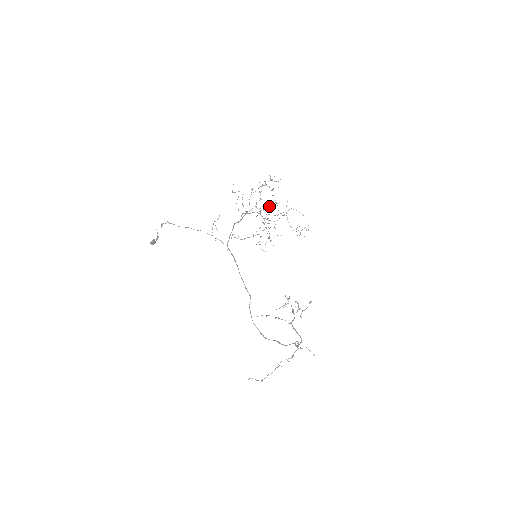
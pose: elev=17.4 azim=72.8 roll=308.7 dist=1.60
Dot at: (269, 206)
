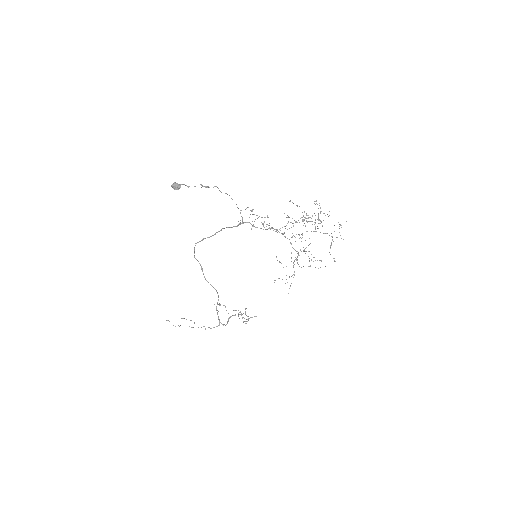
Dot at: (311, 221)
